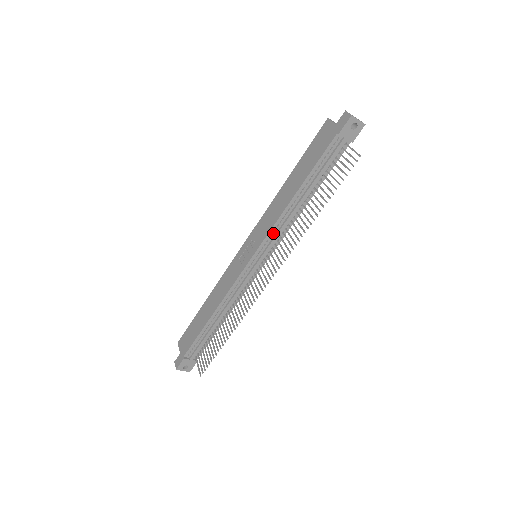
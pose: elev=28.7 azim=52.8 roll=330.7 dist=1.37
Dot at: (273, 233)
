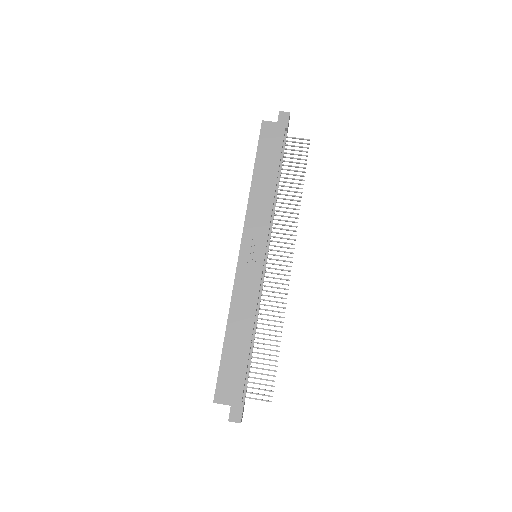
Dot at: (270, 224)
